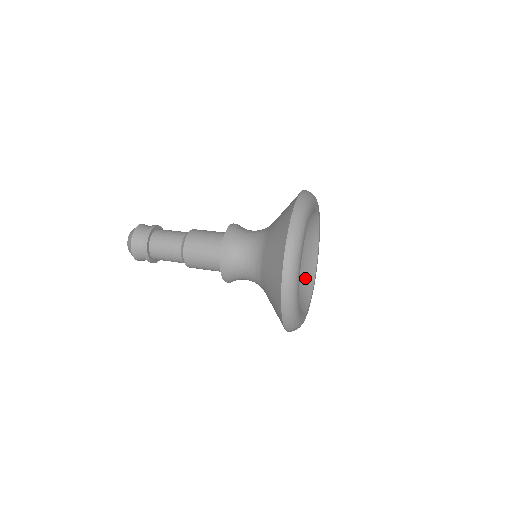
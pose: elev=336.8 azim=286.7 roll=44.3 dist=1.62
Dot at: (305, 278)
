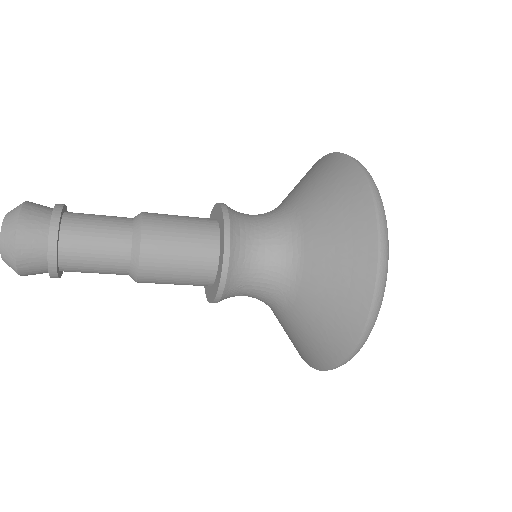
Dot at: occluded
